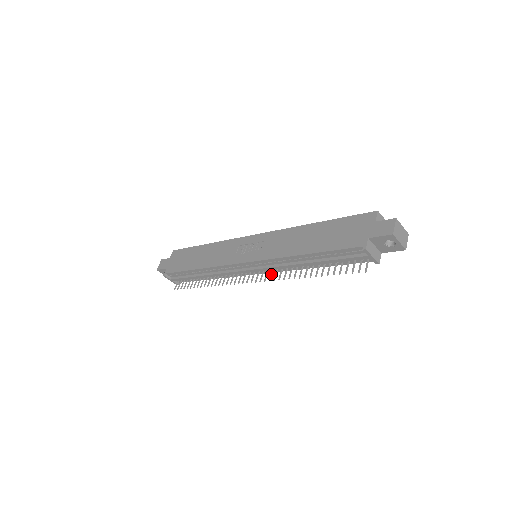
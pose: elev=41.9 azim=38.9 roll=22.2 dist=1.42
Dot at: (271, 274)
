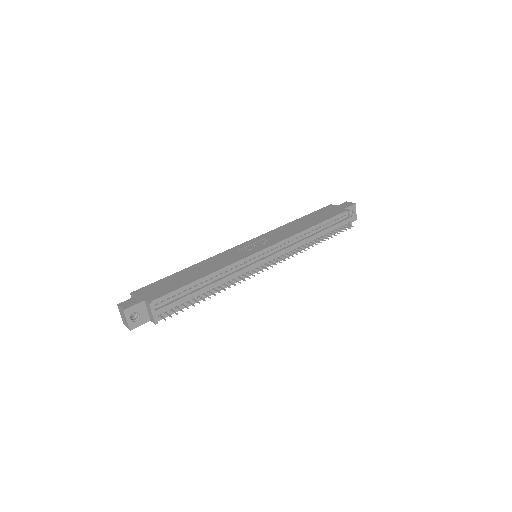
Dot at: occluded
